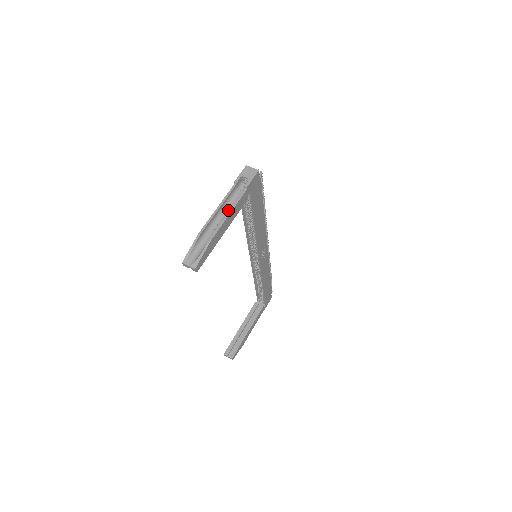
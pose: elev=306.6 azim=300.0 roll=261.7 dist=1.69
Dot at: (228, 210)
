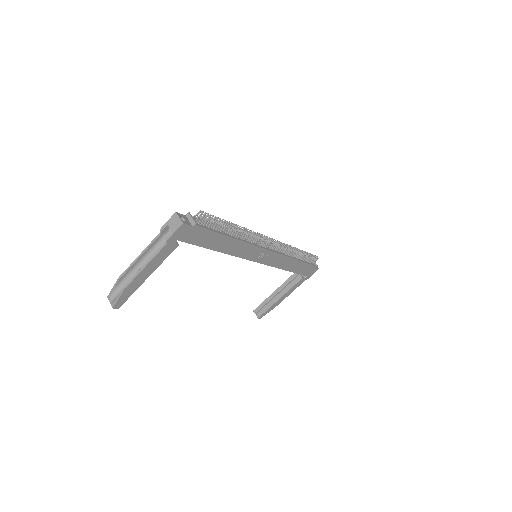
Dot at: occluded
